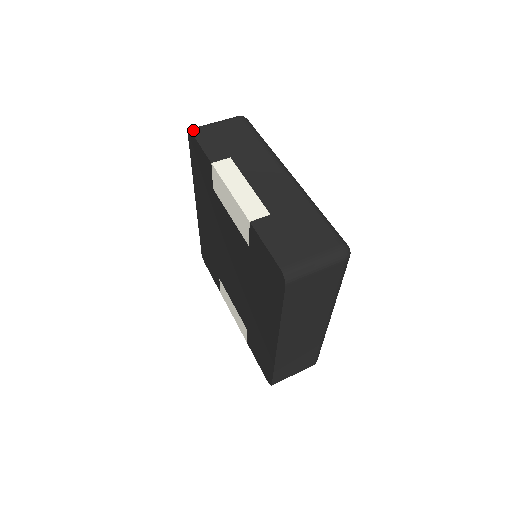
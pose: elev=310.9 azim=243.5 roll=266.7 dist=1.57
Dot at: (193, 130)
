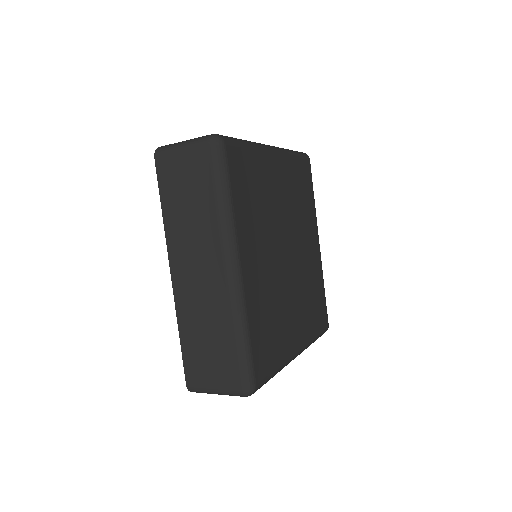
Dot at: occluded
